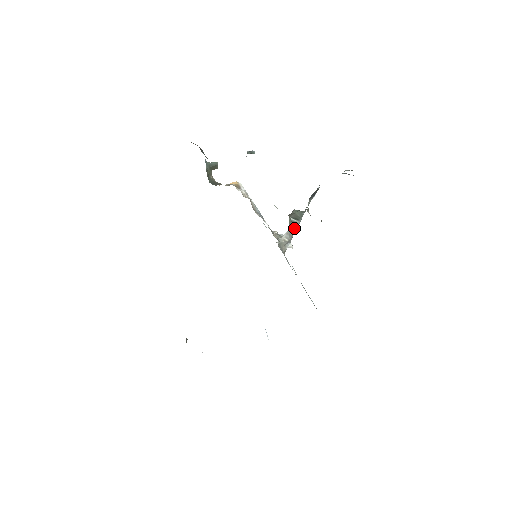
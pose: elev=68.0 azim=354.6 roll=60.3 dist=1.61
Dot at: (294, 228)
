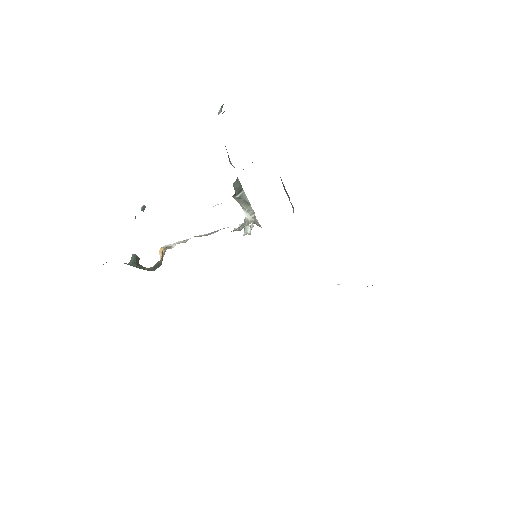
Dot at: (246, 200)
